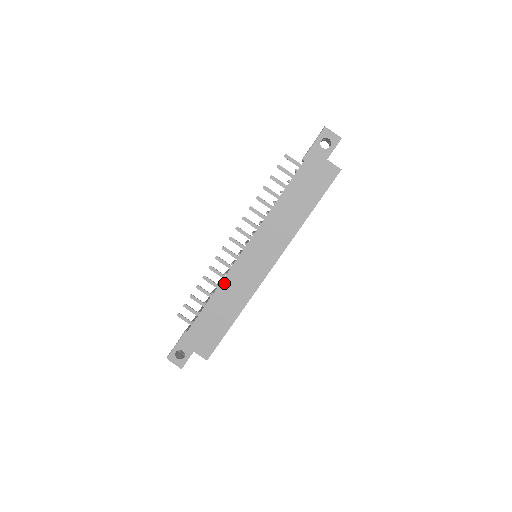
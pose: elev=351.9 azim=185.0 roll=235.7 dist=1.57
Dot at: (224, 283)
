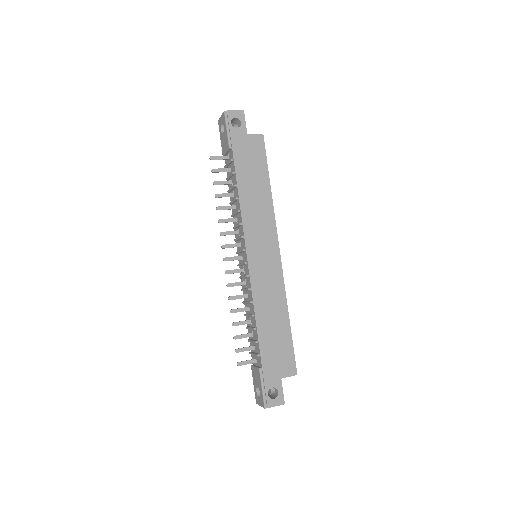
Dot at: (255, 297)
